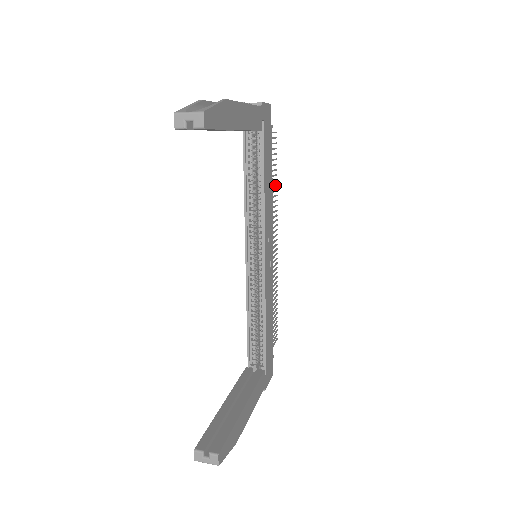
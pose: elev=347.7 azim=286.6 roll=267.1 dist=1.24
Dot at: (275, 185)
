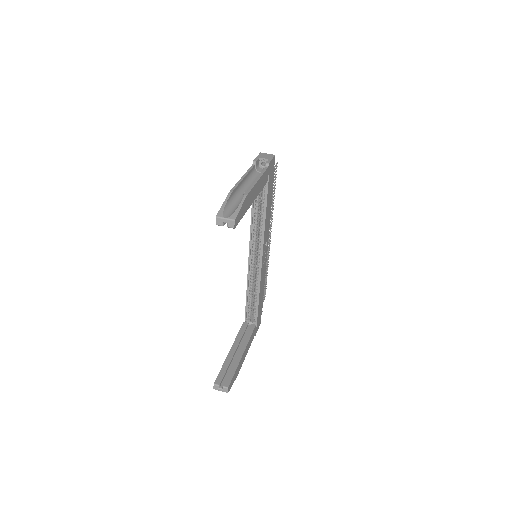
Dot at: (273, 200)
